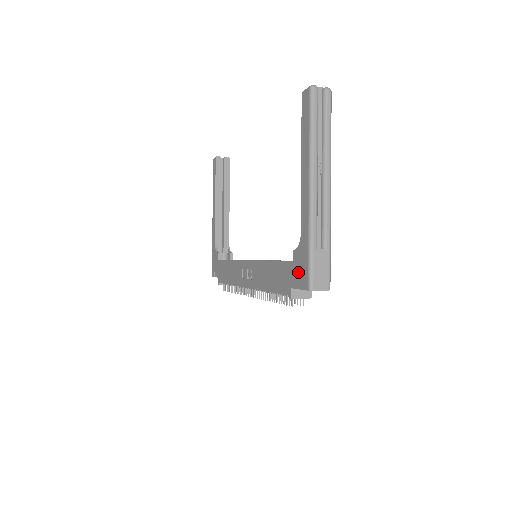
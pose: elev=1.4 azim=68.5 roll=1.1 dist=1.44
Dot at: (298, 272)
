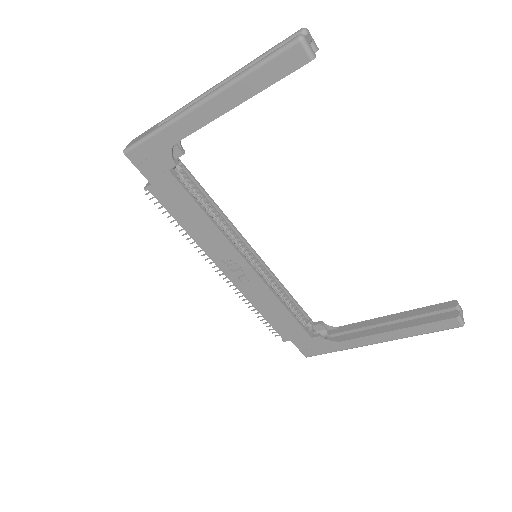
Dot at: (309, 346)
